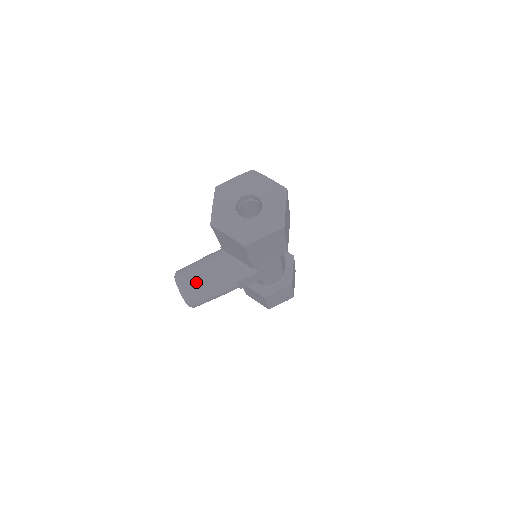
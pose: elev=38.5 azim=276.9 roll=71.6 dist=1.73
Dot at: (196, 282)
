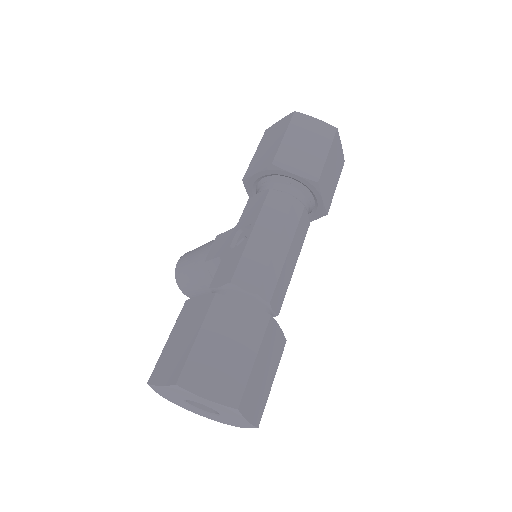
Dot at: occluded
